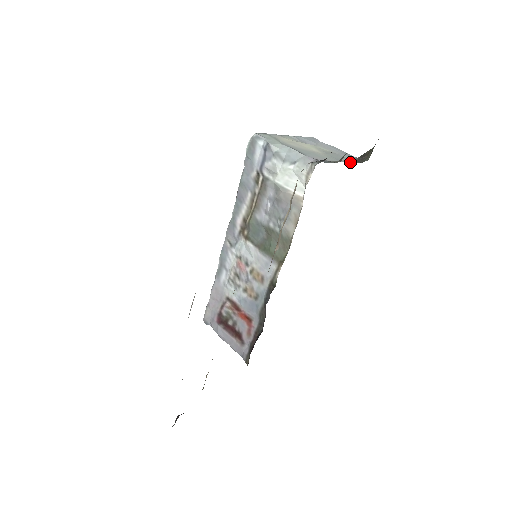
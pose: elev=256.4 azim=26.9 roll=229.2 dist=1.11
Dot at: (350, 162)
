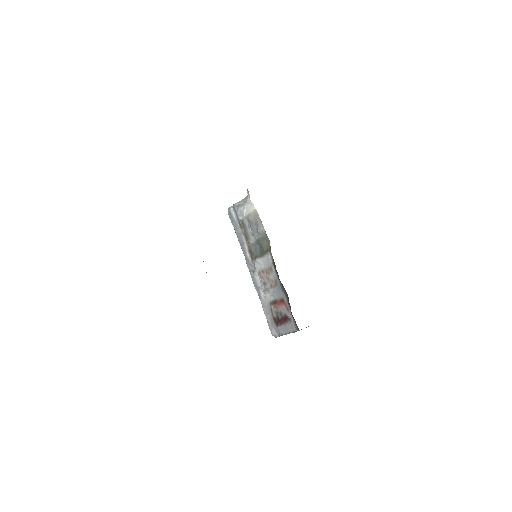
Dot at: occluded
